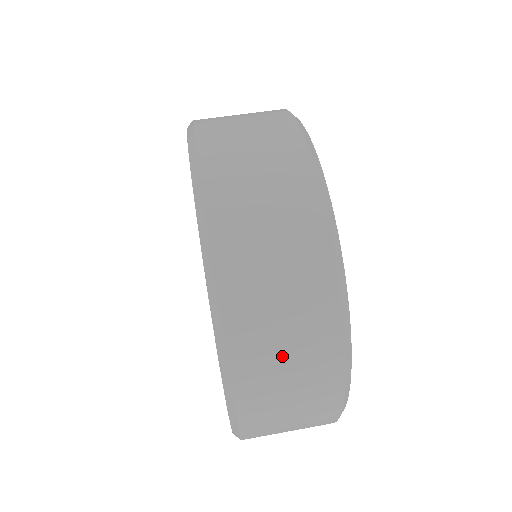
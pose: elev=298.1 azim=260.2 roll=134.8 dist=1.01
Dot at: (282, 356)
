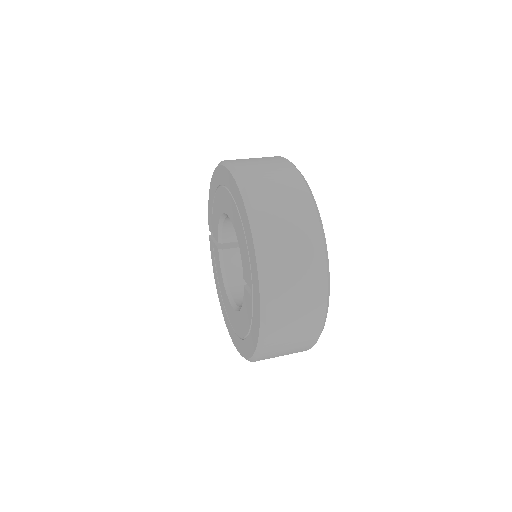
Dot at: (257, 161)
